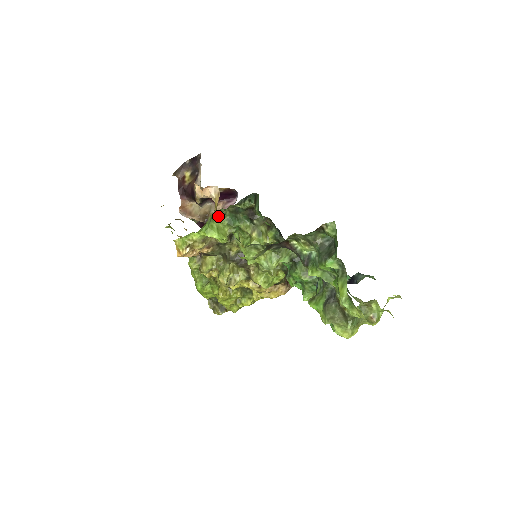
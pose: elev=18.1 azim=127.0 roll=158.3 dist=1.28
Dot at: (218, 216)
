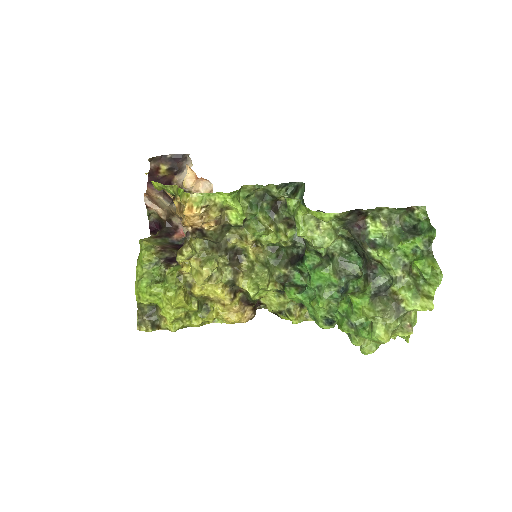
Dot at: (244, 193)
